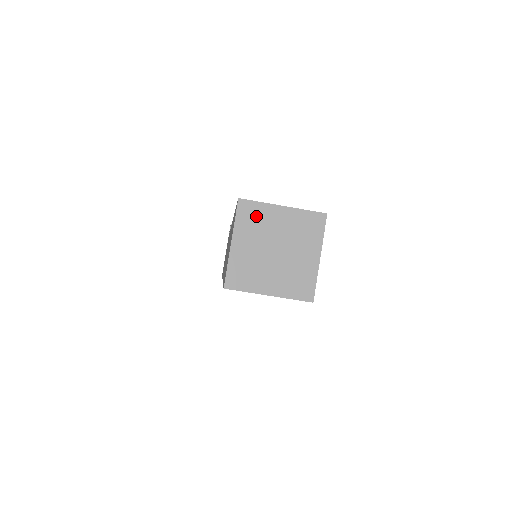
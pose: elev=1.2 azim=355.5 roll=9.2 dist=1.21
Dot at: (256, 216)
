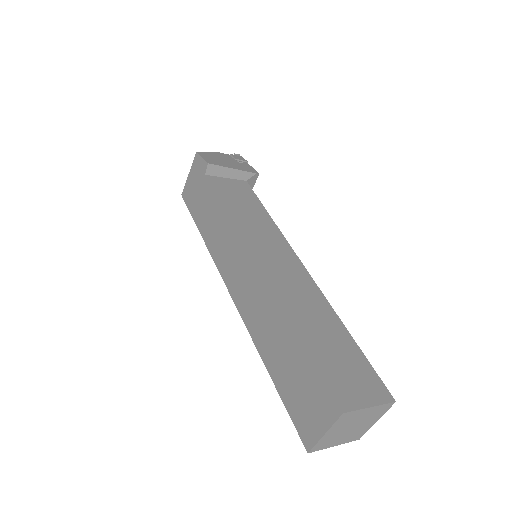
Dot at: (350, 417)
